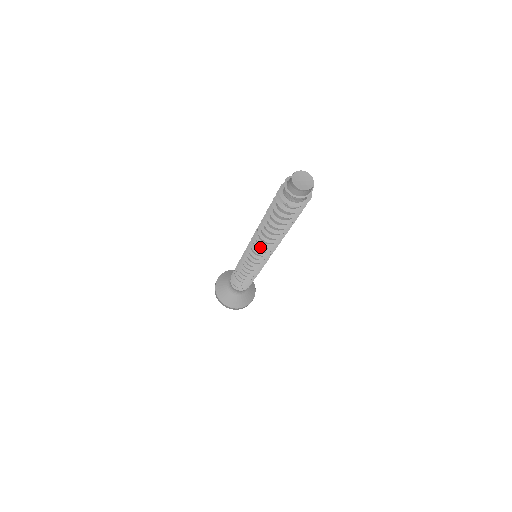
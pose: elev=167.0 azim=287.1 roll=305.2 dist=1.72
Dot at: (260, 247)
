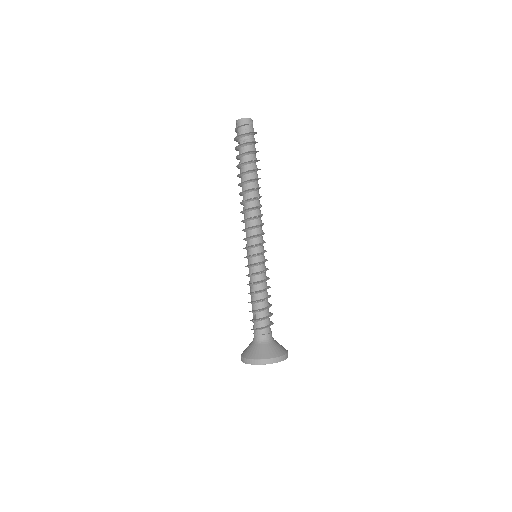
Dot at: (245, 219)
